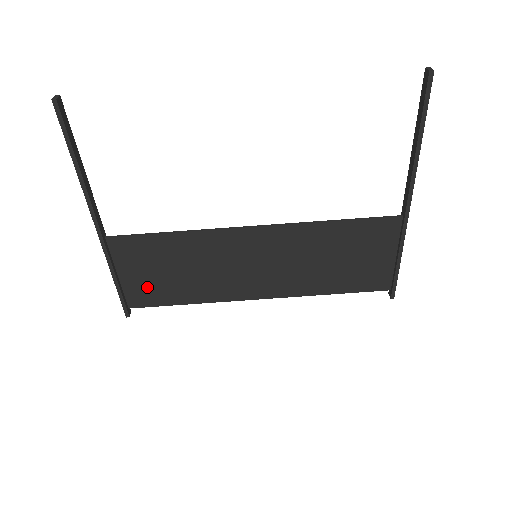
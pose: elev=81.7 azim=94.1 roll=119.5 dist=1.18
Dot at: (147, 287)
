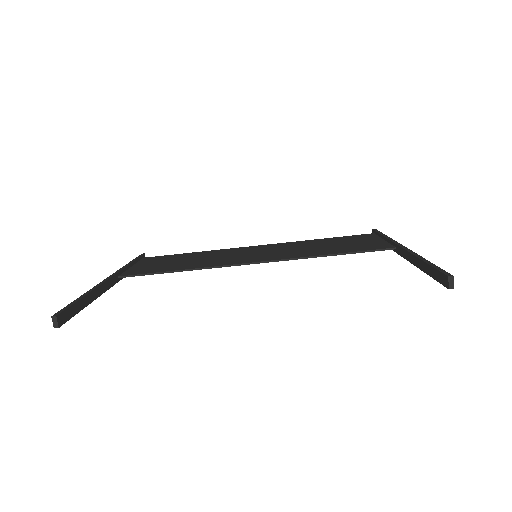
Dot at: occluded
